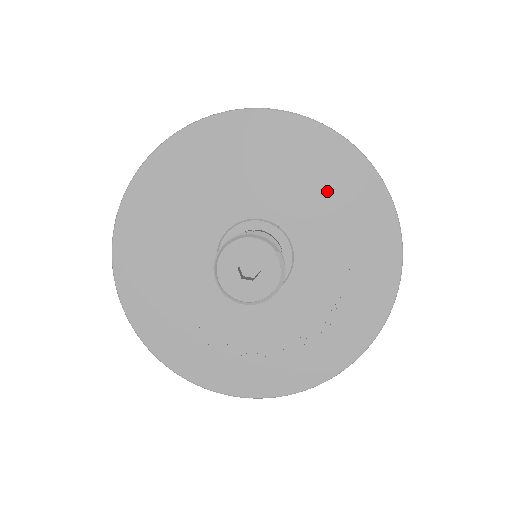
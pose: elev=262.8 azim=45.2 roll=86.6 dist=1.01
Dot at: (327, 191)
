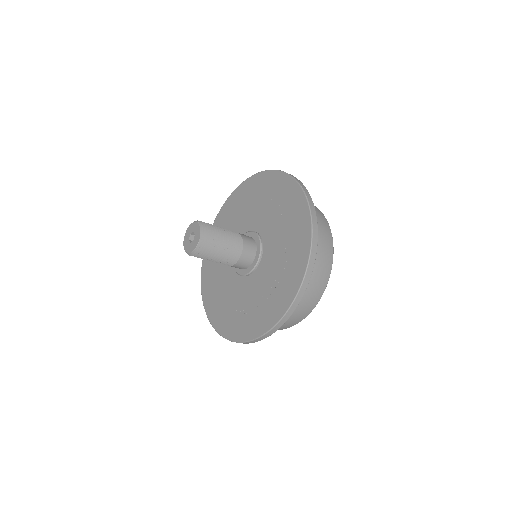
Dot at: (266, 198)
